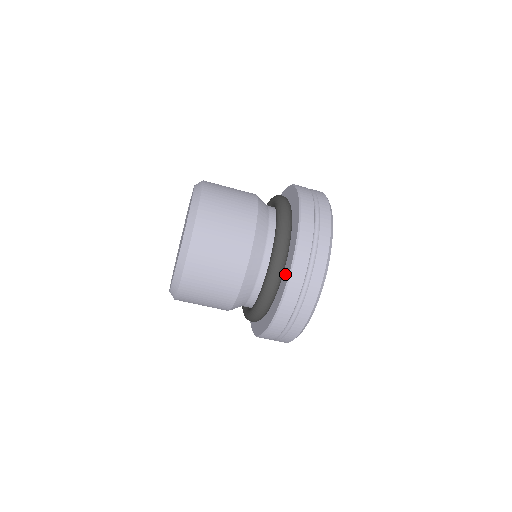
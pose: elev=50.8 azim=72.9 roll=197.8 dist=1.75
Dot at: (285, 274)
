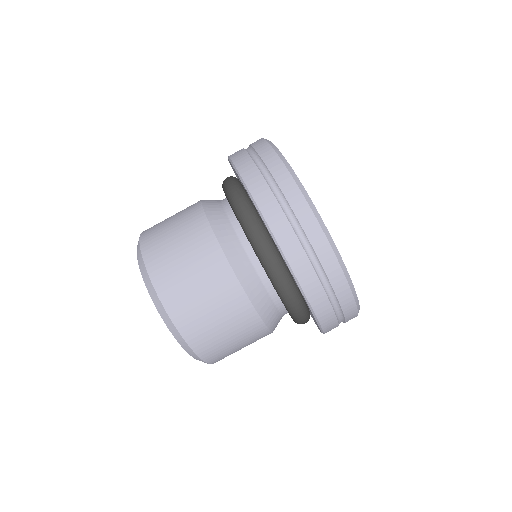
Dot at: occluded
